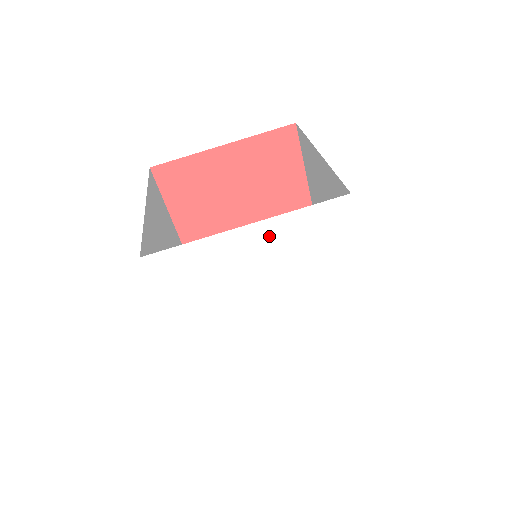
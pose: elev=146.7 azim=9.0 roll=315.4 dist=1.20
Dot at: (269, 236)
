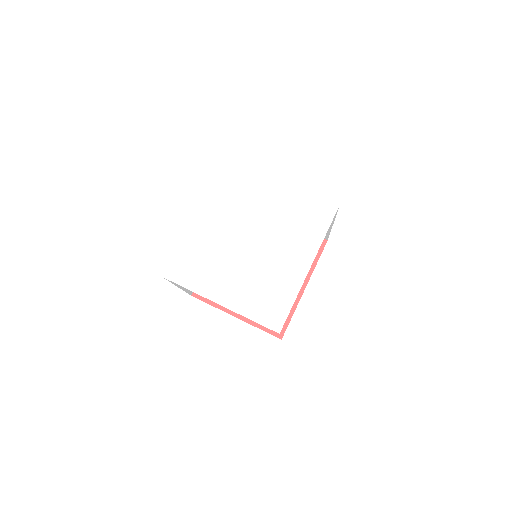
Dot at: (287, 194)
